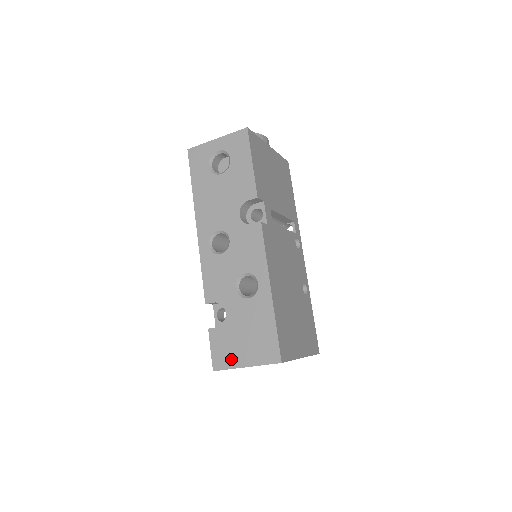
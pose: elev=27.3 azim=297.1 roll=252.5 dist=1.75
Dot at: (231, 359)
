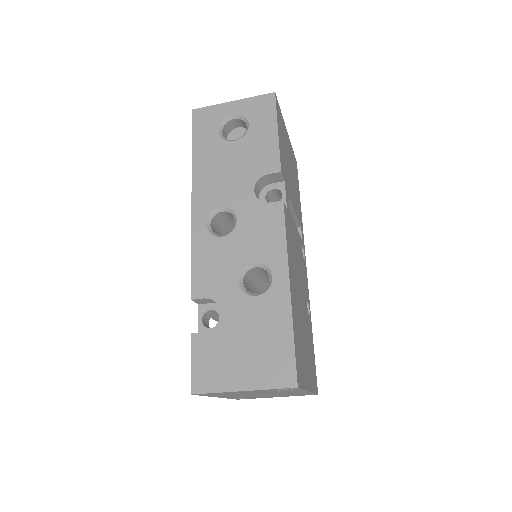
Dot at: (221, 378)
